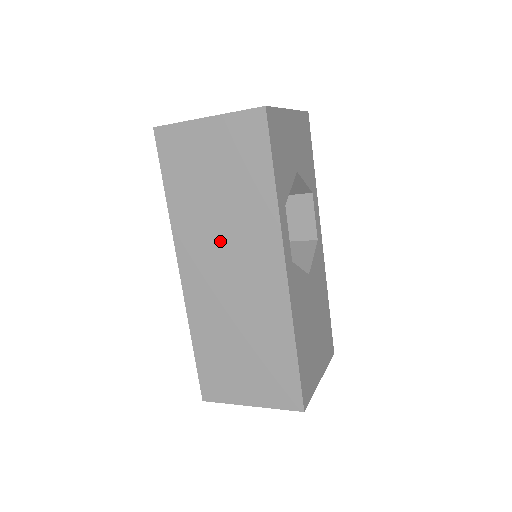
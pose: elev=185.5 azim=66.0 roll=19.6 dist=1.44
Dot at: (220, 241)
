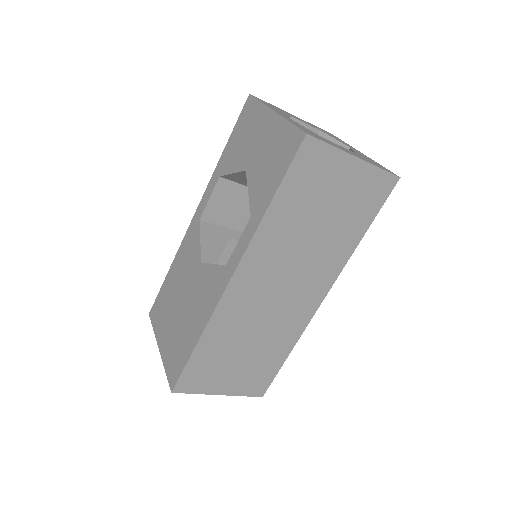
Dot at: (291, 263)
